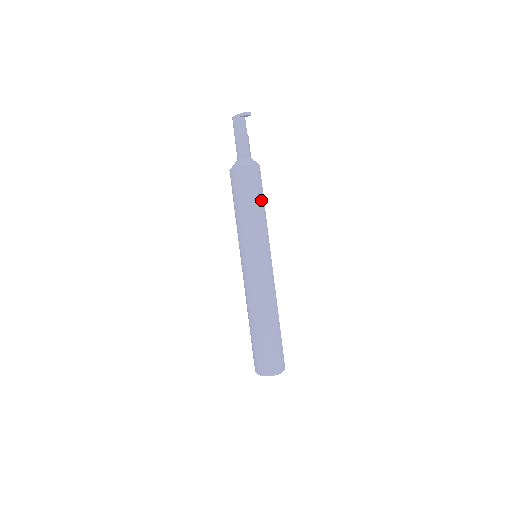
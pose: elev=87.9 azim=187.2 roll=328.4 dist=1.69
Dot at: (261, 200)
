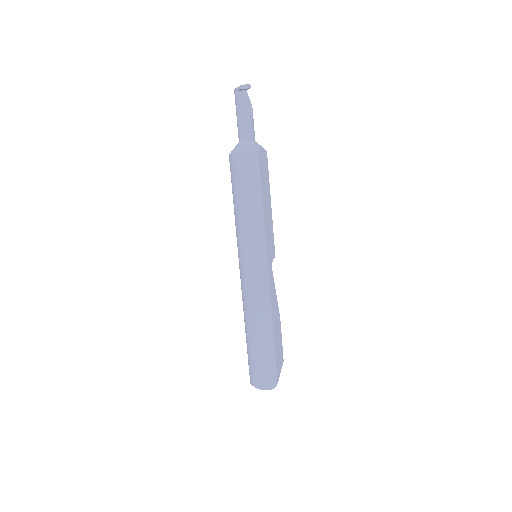
Dot at: (256, 194)
